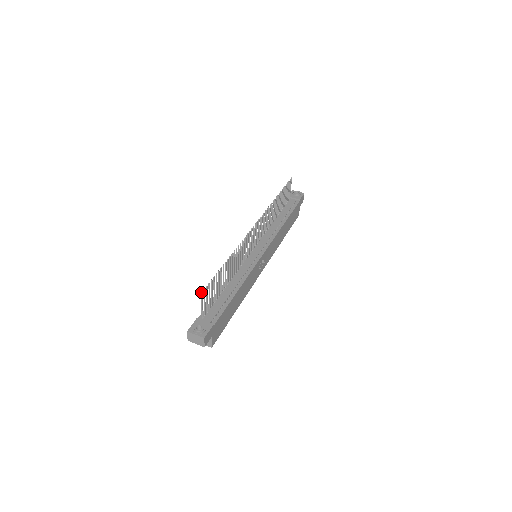
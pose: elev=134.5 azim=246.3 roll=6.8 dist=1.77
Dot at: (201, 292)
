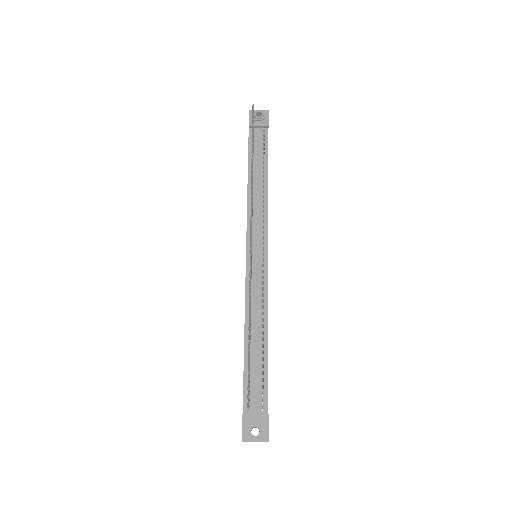
Dot at: (247, 404)
